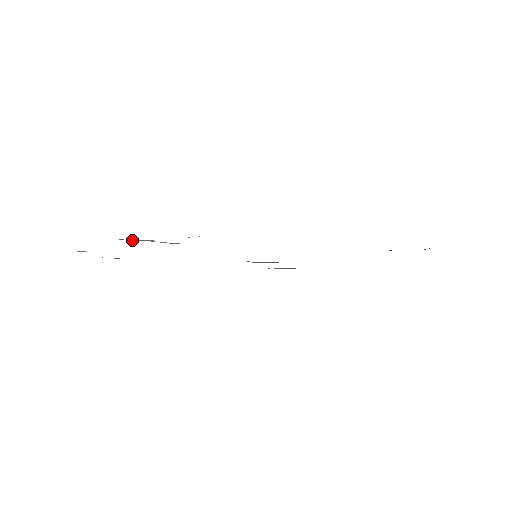
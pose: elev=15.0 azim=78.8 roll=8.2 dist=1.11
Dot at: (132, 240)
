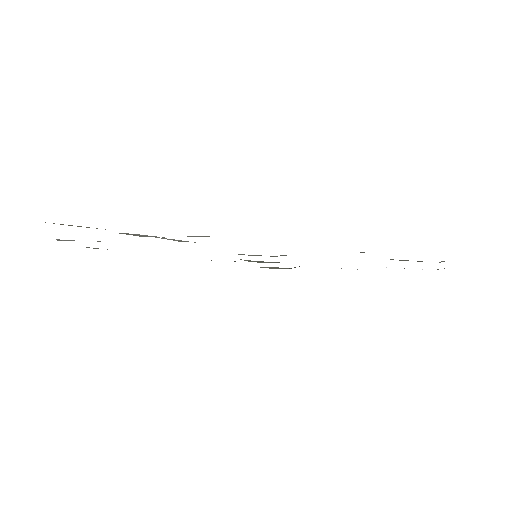
Dot at: occluded
